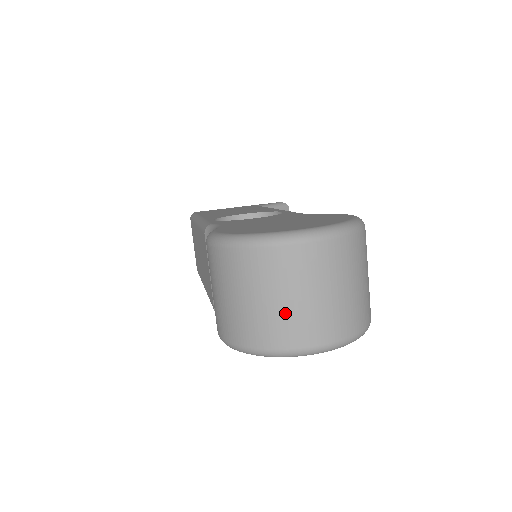
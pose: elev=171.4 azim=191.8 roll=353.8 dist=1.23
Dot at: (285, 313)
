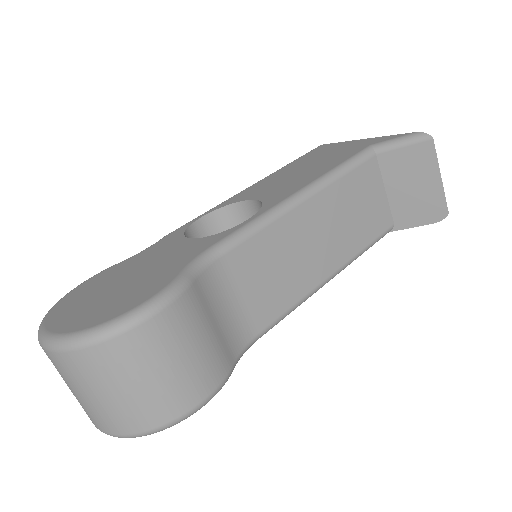
Dot at: occluded
